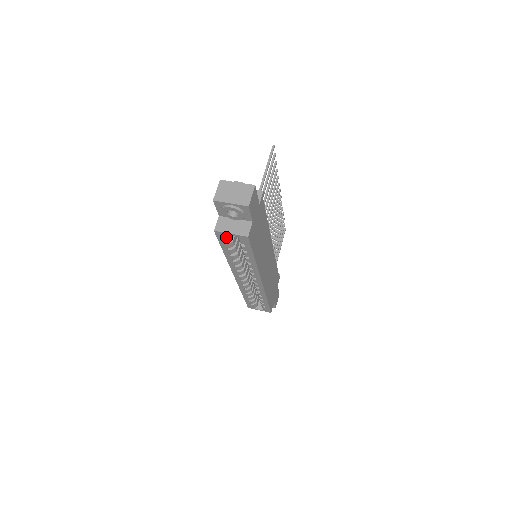
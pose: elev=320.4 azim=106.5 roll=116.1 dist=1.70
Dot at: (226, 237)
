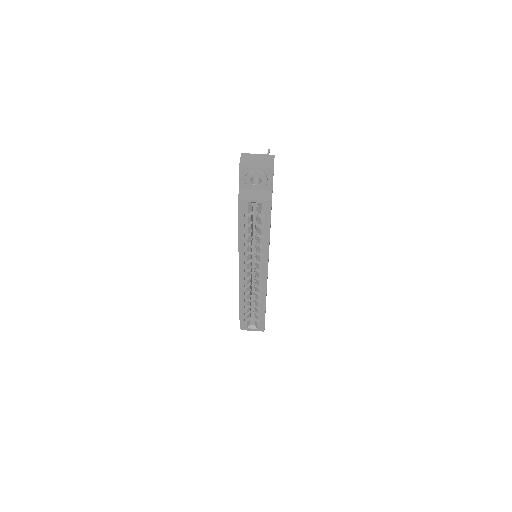
Dot at: (248, 207)
